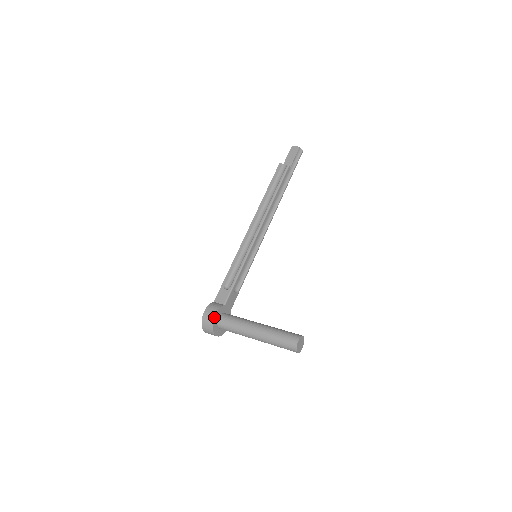
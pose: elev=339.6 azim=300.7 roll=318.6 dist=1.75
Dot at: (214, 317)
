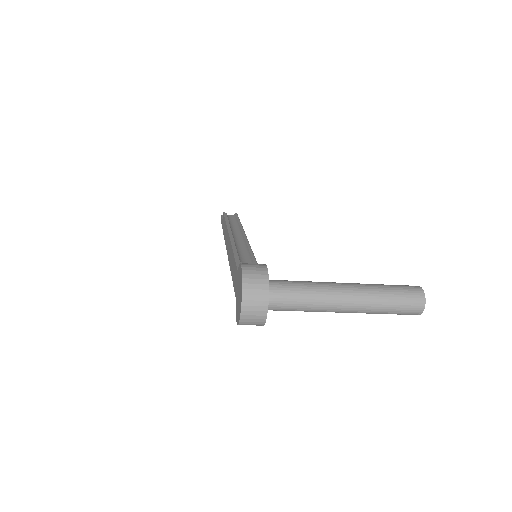
Dot at: (266, 268)
